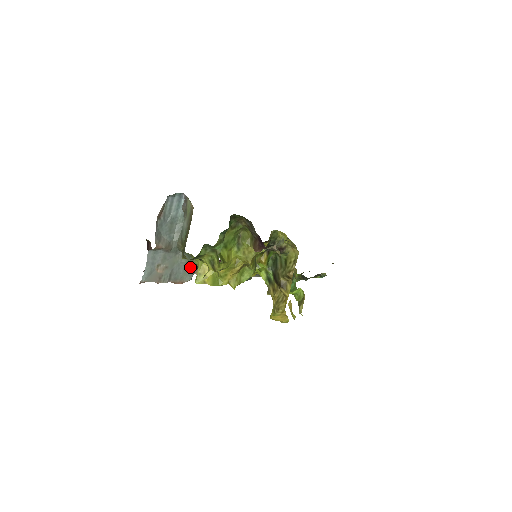
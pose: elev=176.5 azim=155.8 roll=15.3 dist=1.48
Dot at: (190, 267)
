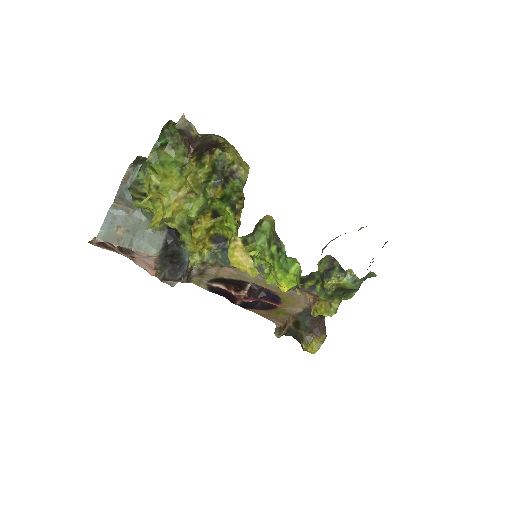
Dot at: (158, 238)
